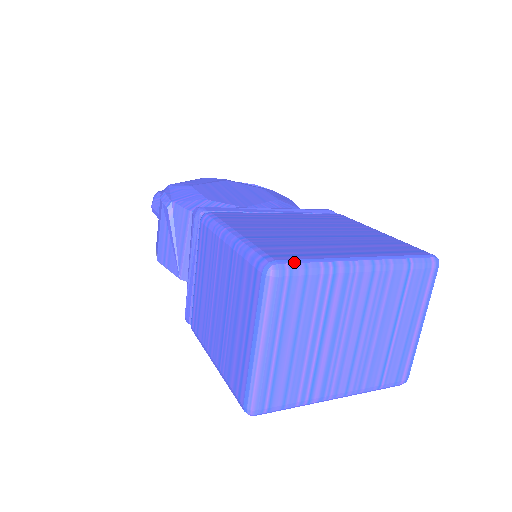
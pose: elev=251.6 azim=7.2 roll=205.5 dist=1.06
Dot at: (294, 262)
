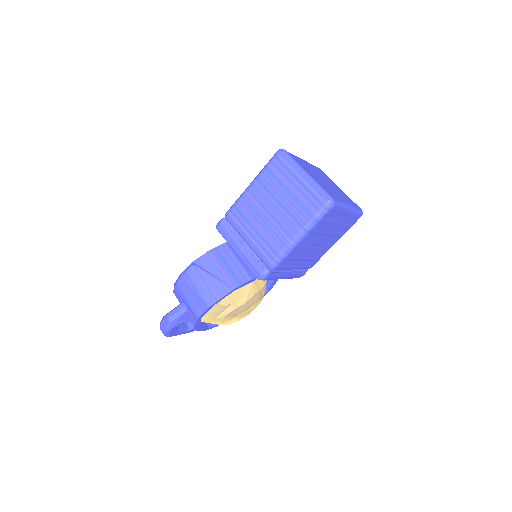
Dot at: occluded
